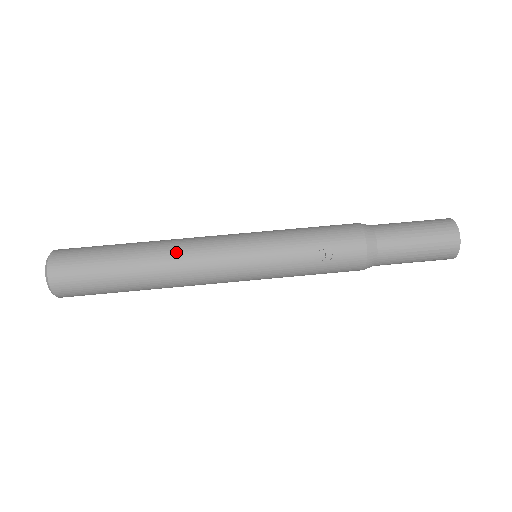
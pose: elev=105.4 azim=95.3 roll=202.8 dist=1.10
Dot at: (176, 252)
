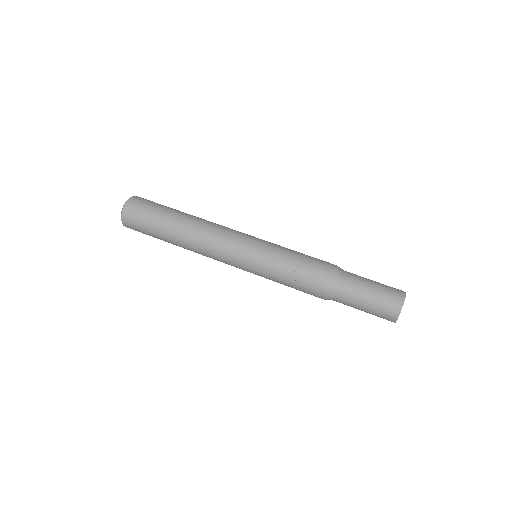
Dot at: (203, 231)
